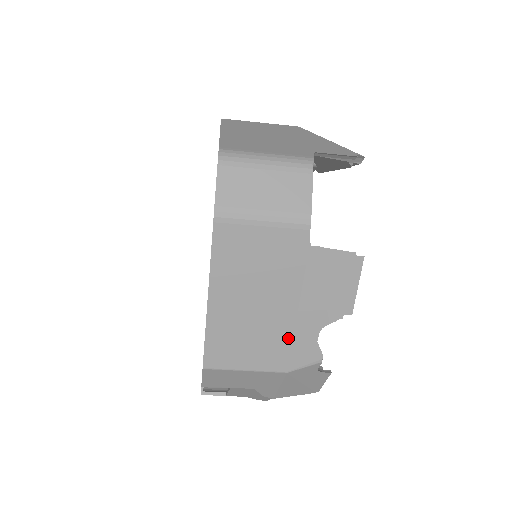
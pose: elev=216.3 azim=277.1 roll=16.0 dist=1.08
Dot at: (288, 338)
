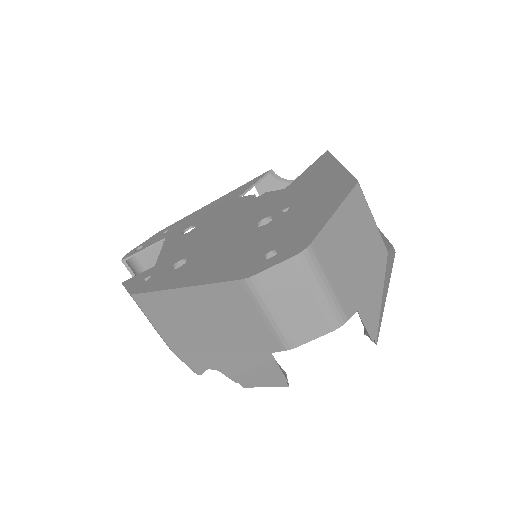
Dot at: (196, 349)
